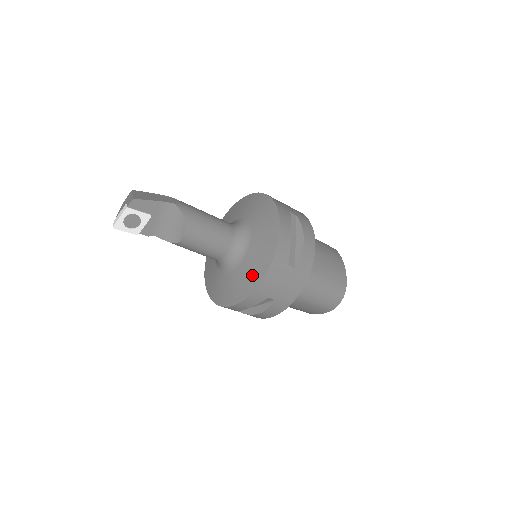
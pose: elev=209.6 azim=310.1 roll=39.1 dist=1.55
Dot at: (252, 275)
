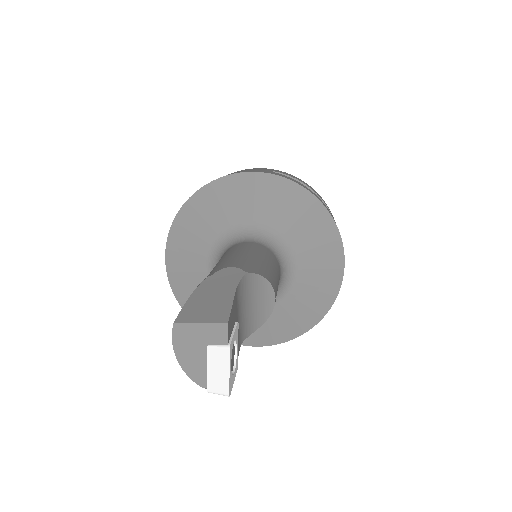
Dot at: (326, 266)
